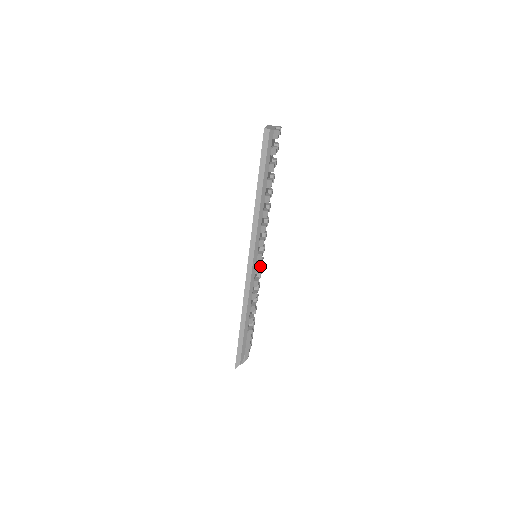
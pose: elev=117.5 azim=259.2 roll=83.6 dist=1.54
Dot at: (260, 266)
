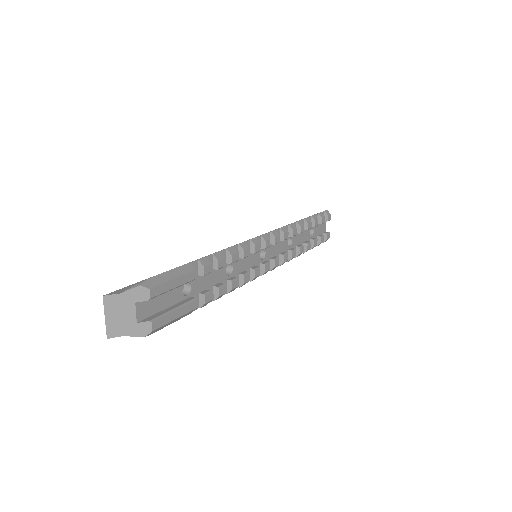
Dot at: occluded
